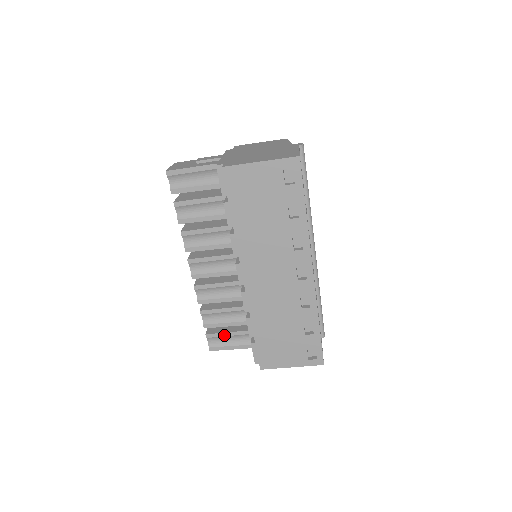
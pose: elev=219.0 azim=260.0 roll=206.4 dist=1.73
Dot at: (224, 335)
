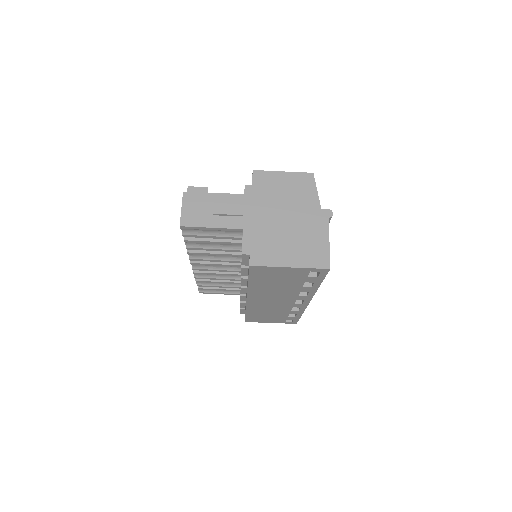
Dot at: occluded
